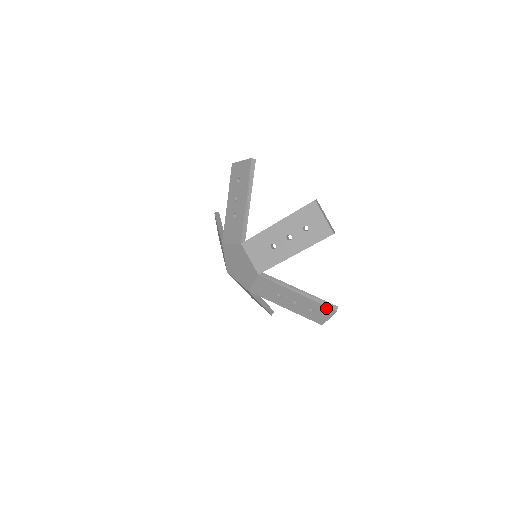
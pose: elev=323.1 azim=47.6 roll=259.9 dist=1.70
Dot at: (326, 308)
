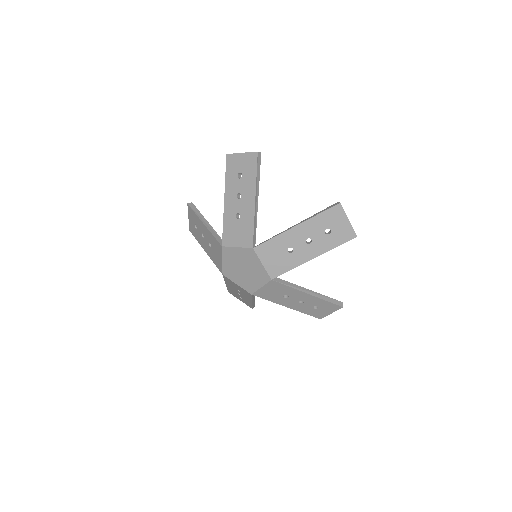
Dot at: (333, 305)
